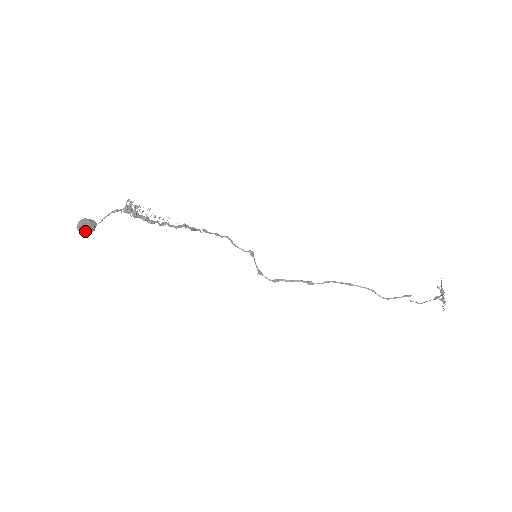
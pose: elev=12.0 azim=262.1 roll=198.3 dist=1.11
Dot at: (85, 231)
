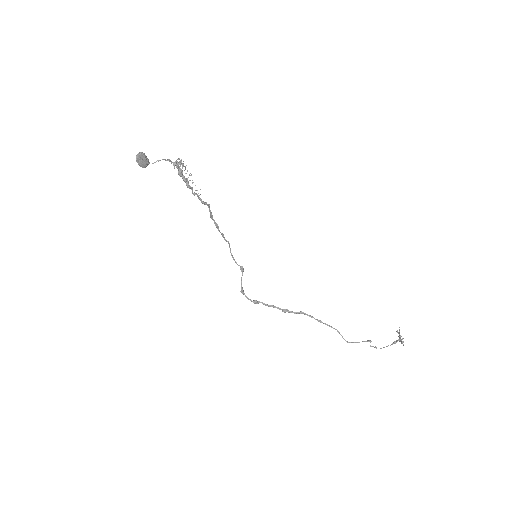
Dot at: (141, 163)
